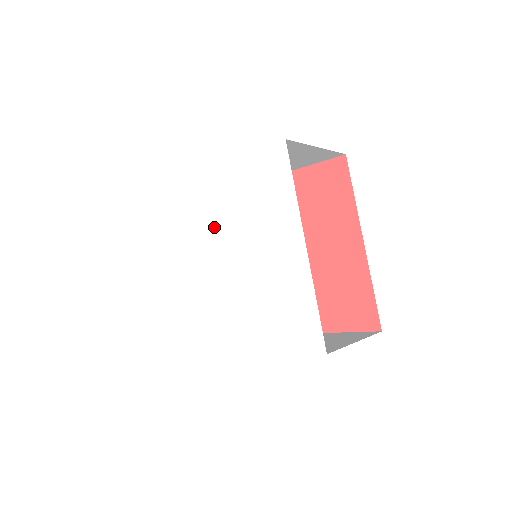
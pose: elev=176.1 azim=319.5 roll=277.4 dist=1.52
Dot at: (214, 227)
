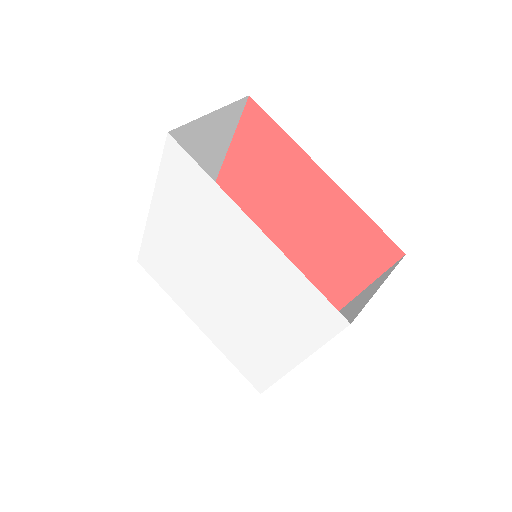
Dot at: (231, 264)
